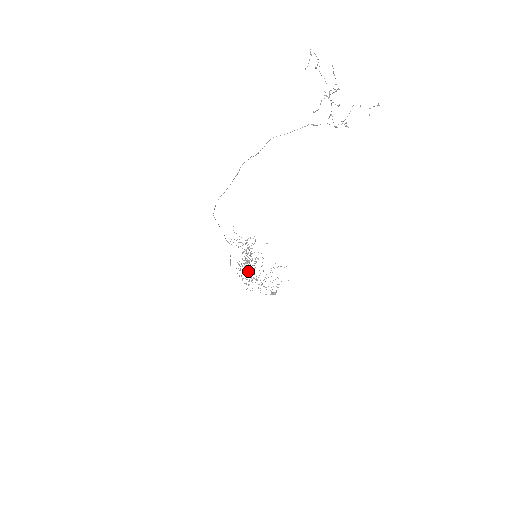
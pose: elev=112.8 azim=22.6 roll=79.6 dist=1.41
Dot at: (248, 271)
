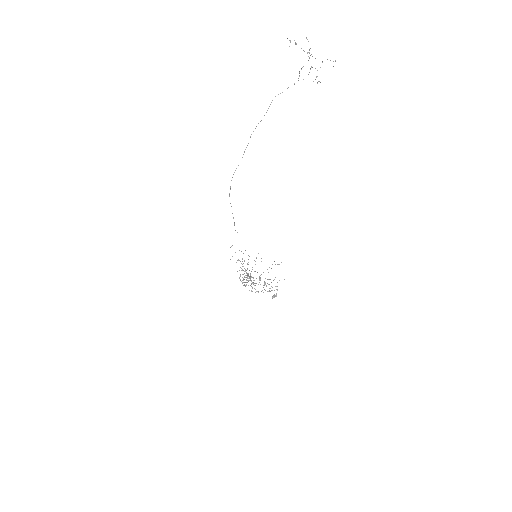
Dot at: occluded
